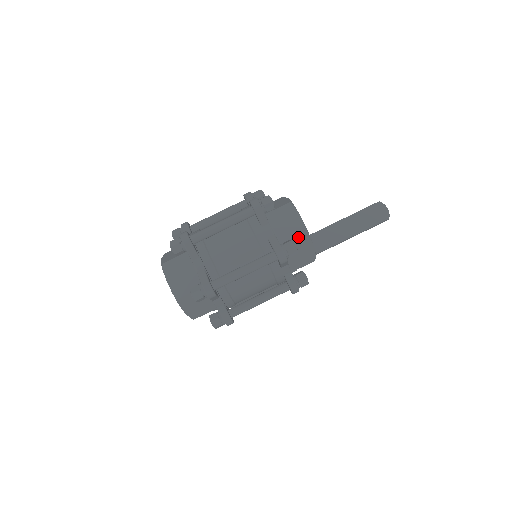
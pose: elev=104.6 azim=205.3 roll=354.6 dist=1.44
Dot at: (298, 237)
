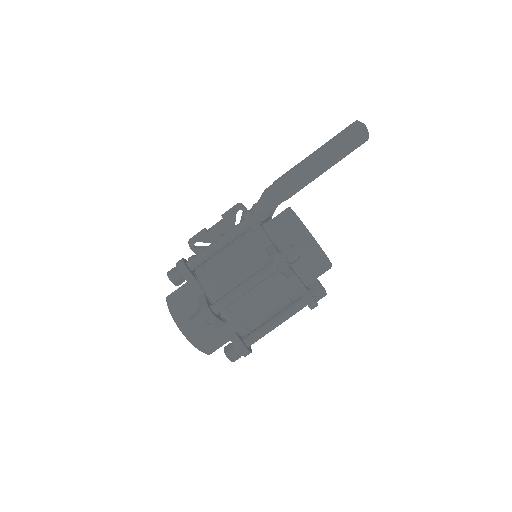
Dot at: (322, 271)
